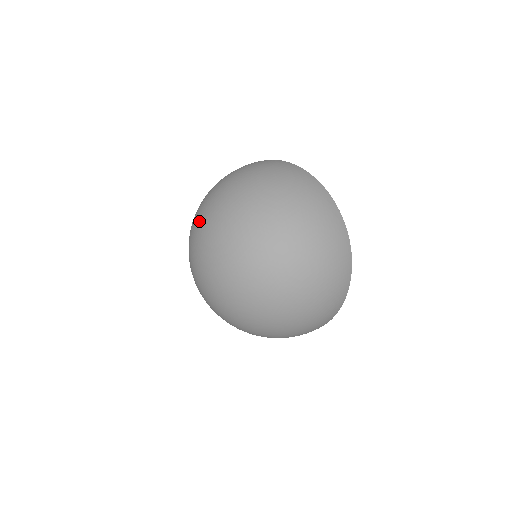
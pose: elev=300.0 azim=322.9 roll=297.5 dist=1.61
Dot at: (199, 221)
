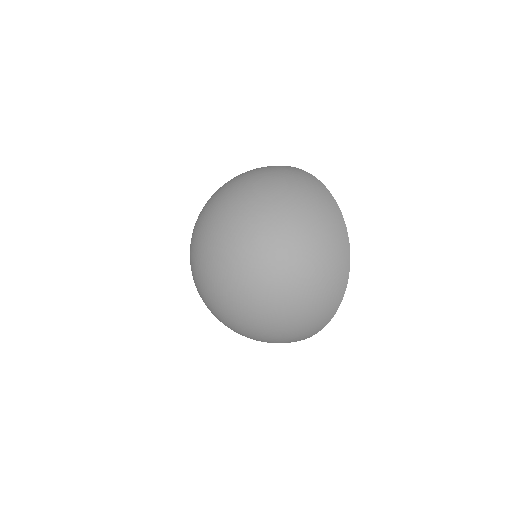
Dot at: (197, 223)
